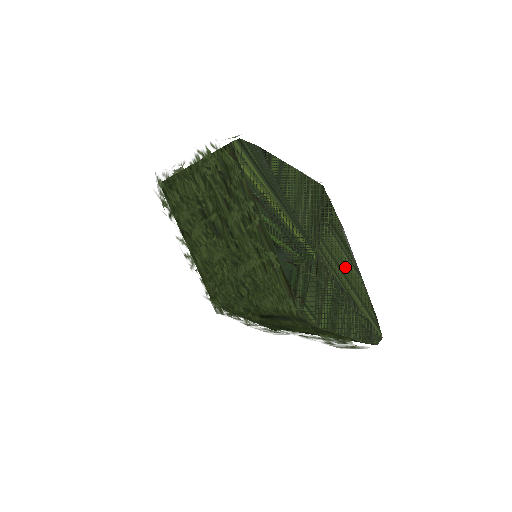
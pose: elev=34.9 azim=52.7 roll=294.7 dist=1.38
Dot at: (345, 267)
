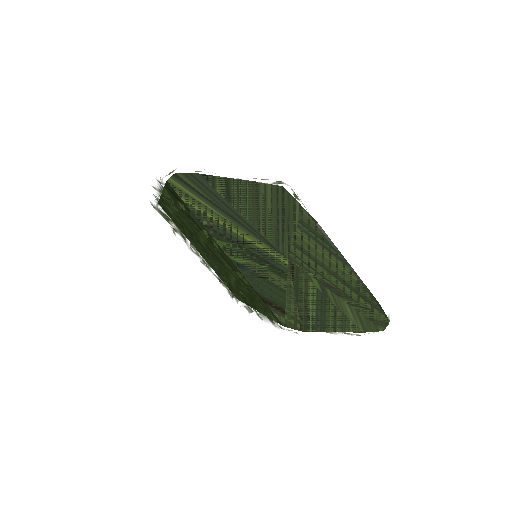
Dot at: (327, 262)
